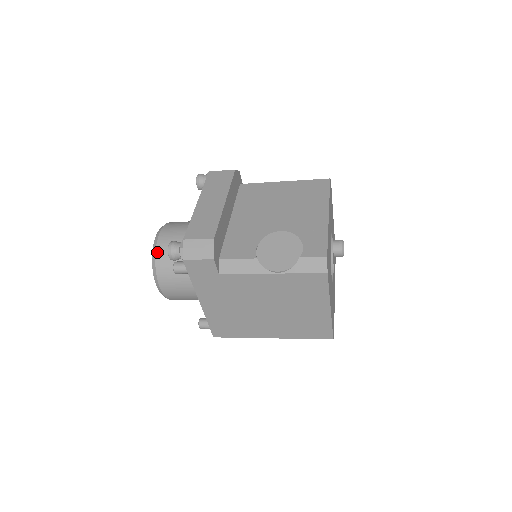
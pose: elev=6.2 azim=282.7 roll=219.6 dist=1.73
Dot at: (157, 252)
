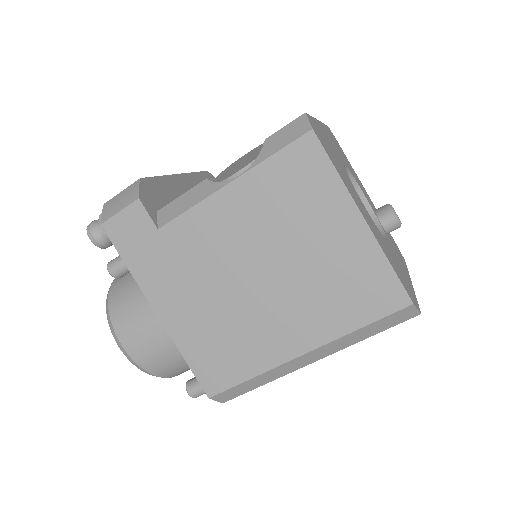
Dot at: (111, 288)
